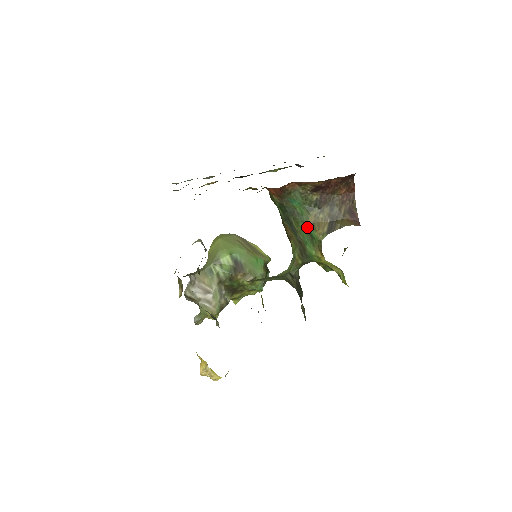
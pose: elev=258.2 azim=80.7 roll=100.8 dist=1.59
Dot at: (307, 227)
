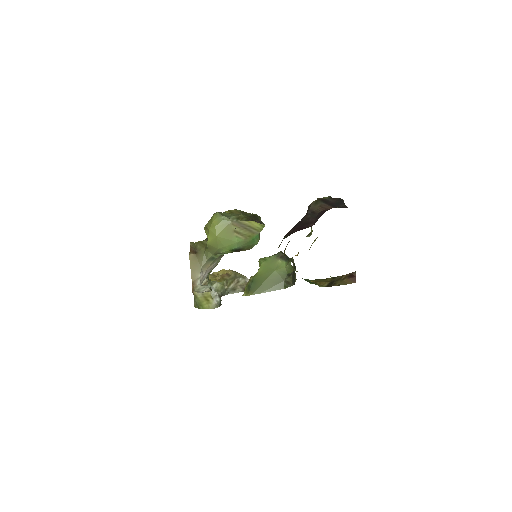
Dot at: occluded
